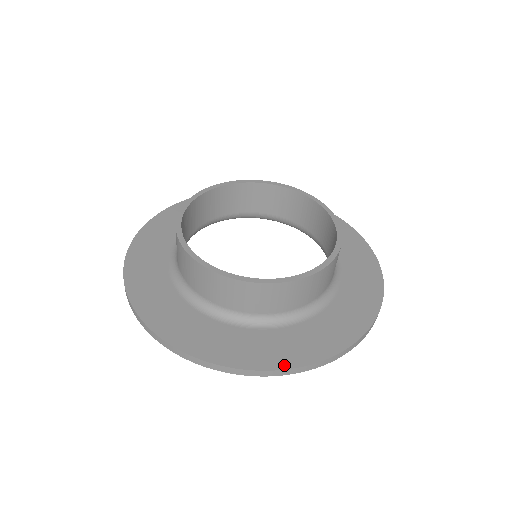
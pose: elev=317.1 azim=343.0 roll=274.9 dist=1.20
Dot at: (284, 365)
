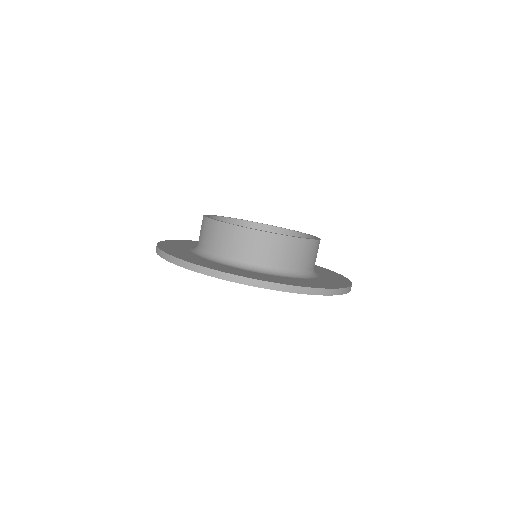
Dot at: (345, 286)
